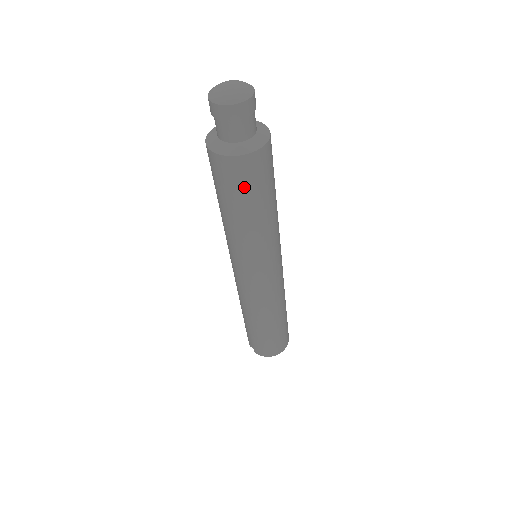
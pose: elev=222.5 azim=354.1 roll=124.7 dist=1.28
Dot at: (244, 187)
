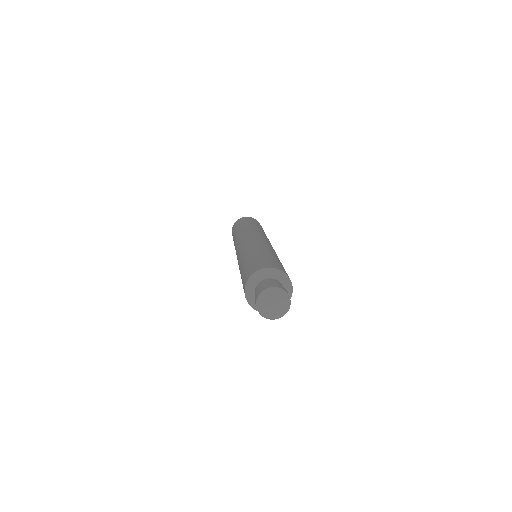
Dot at: occluded
